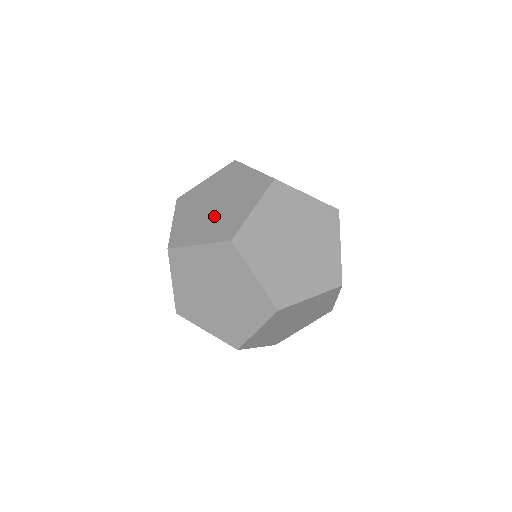
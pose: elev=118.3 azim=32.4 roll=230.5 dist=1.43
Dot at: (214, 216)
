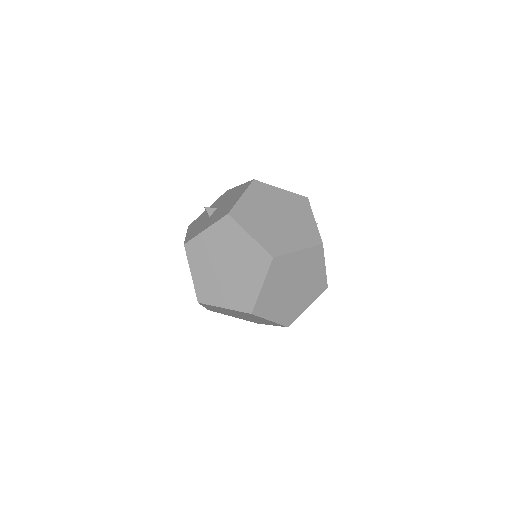
Dot at: (229, 282)
